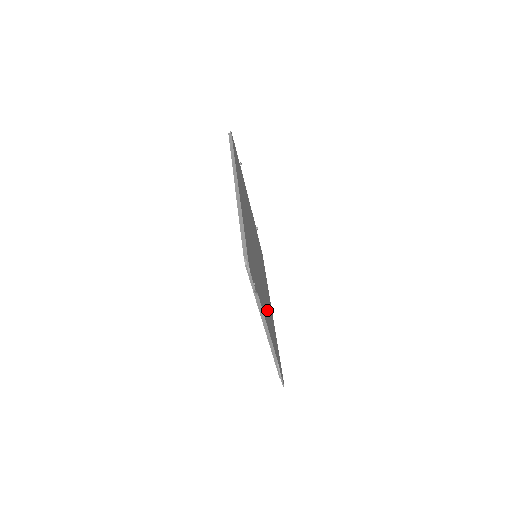
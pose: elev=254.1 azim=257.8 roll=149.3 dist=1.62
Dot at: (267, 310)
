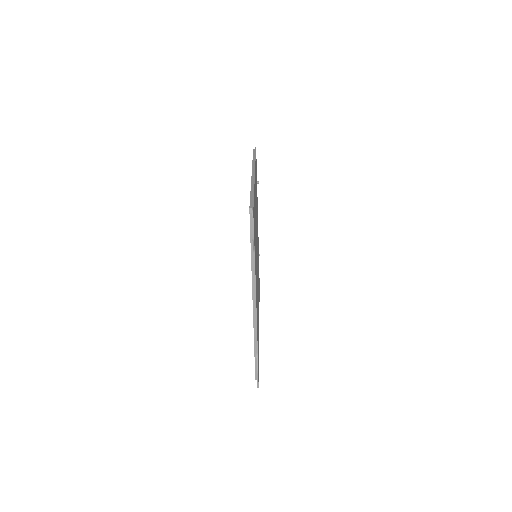
Dot at: (257, 301)
